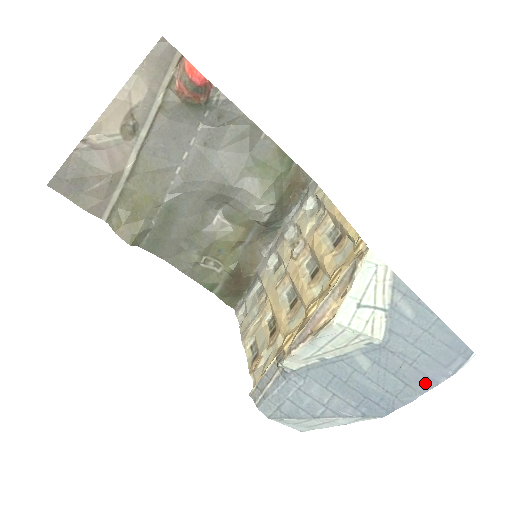
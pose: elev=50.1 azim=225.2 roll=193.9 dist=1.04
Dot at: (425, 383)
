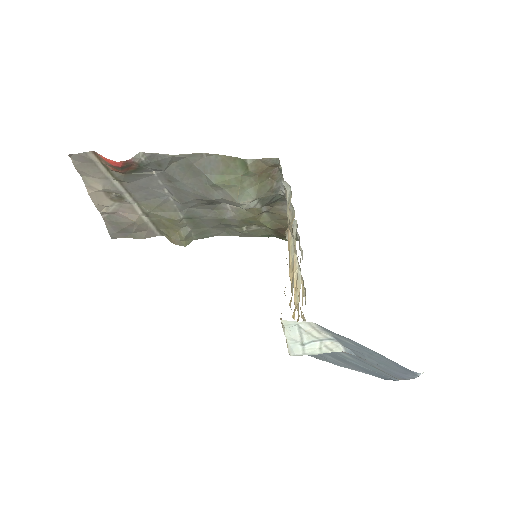
Dot at: (397, 376)
